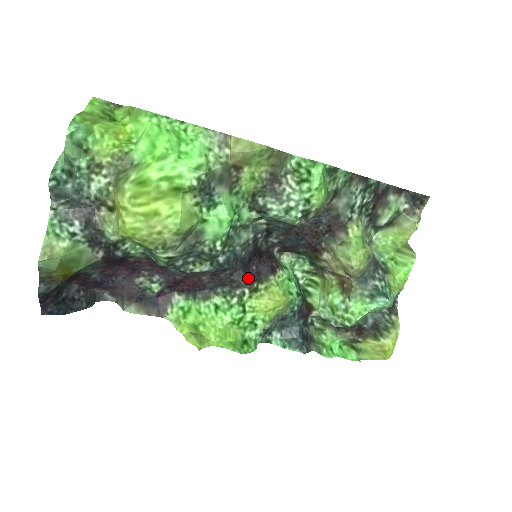
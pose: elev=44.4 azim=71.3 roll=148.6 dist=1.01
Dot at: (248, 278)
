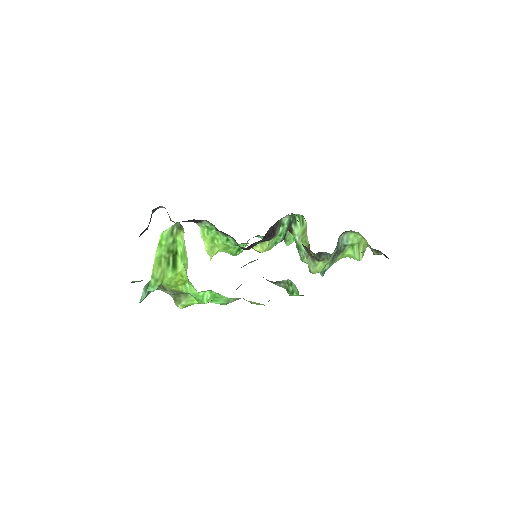
Dot at: (250, 248)
